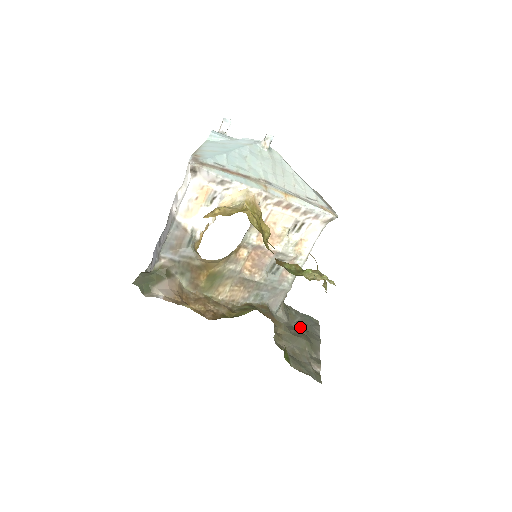
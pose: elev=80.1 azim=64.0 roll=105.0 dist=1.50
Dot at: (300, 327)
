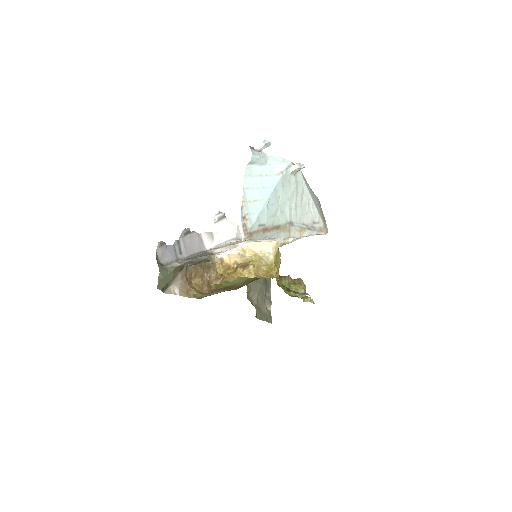
Dot at: occluded
